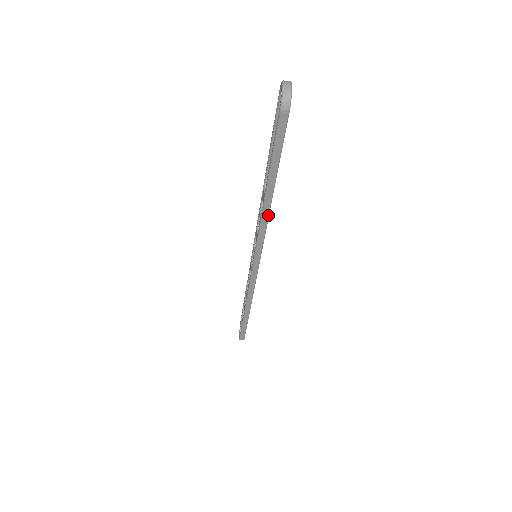
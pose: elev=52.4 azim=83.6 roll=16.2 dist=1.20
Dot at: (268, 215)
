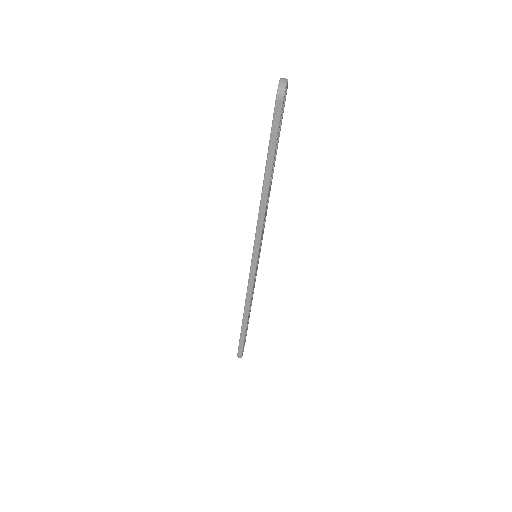
Dot at: (266, 205)
